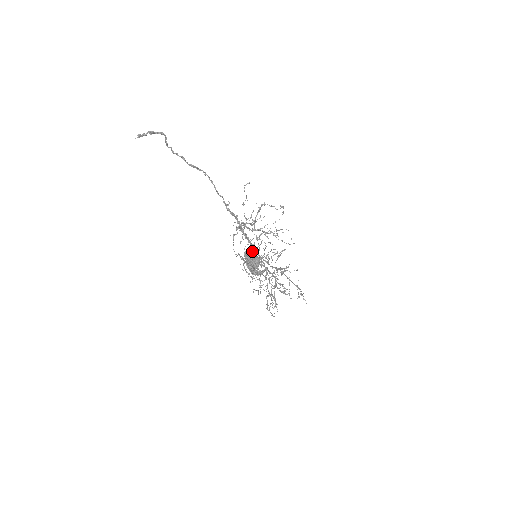
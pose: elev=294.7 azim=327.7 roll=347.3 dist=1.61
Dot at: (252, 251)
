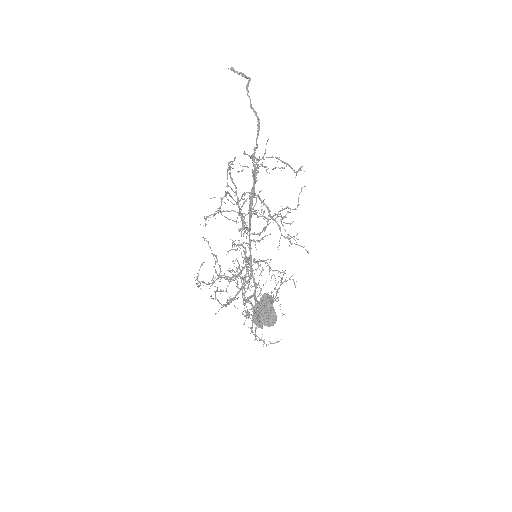
Dot at: (261, 260)
